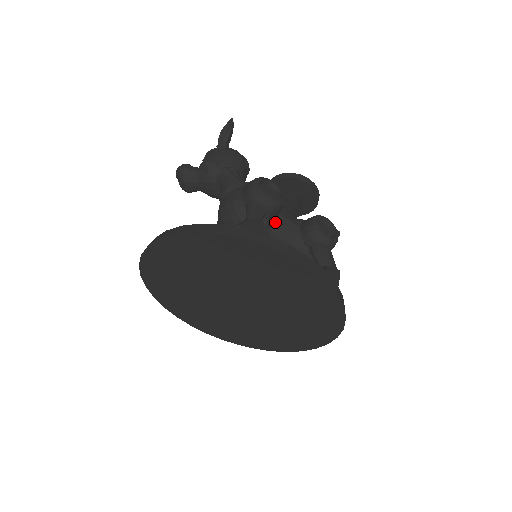
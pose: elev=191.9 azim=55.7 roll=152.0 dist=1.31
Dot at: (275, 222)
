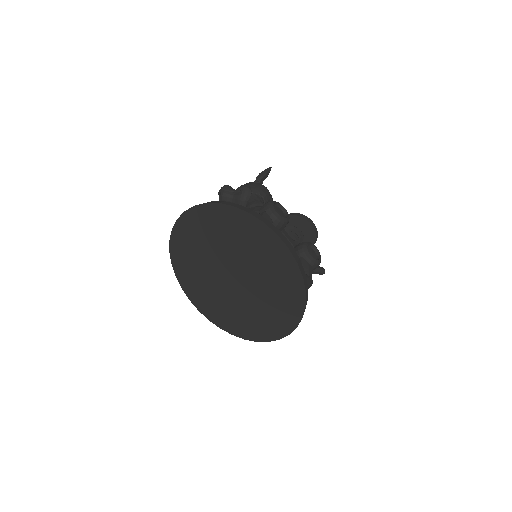
Dot at: occluded
